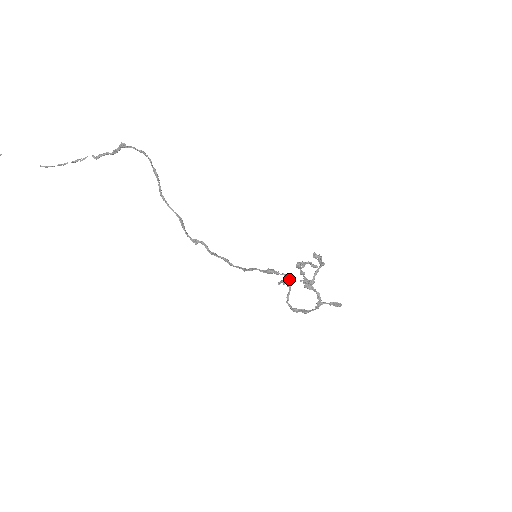
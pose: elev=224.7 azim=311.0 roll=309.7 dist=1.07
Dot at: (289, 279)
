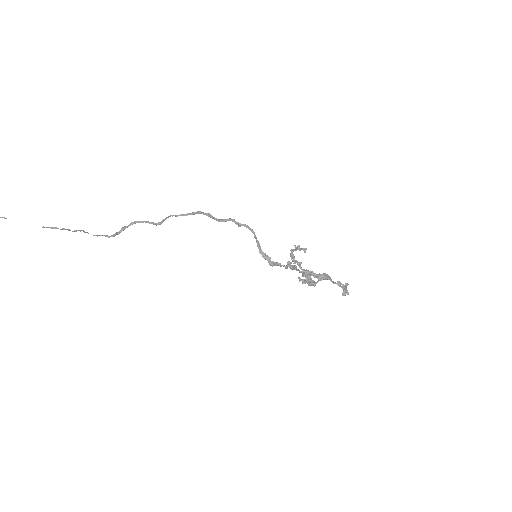
Dot at: (292, 265)
